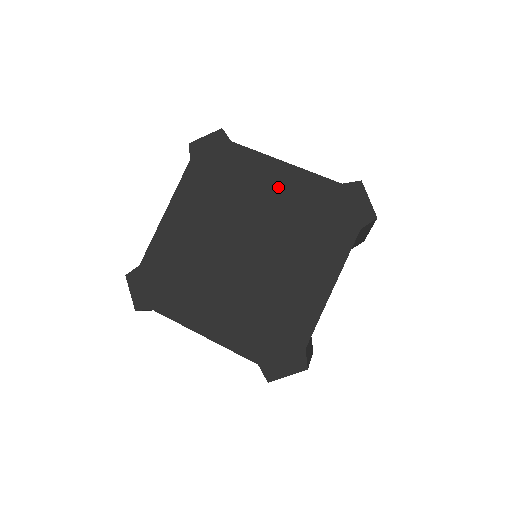
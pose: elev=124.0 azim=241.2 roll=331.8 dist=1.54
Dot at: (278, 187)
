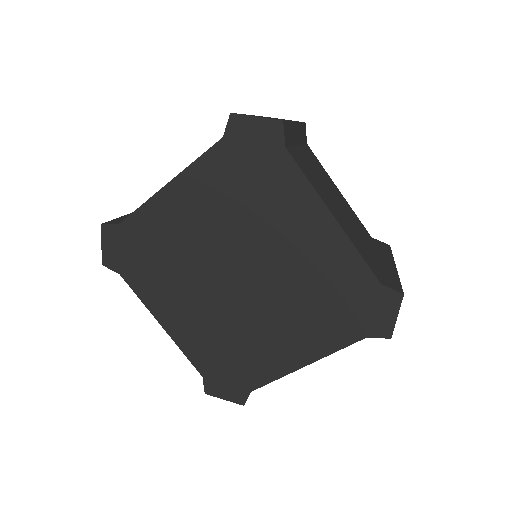
Dot at: (309, 241)
